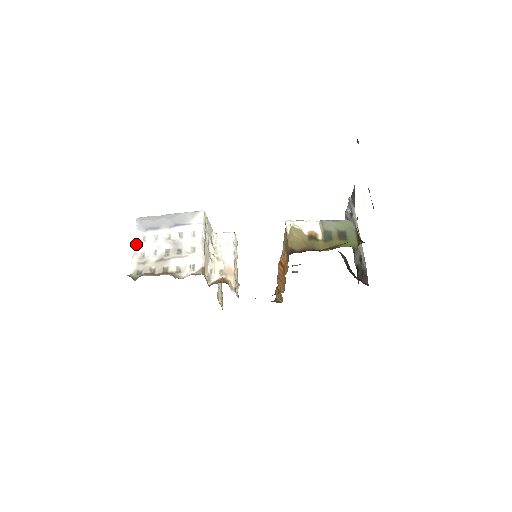
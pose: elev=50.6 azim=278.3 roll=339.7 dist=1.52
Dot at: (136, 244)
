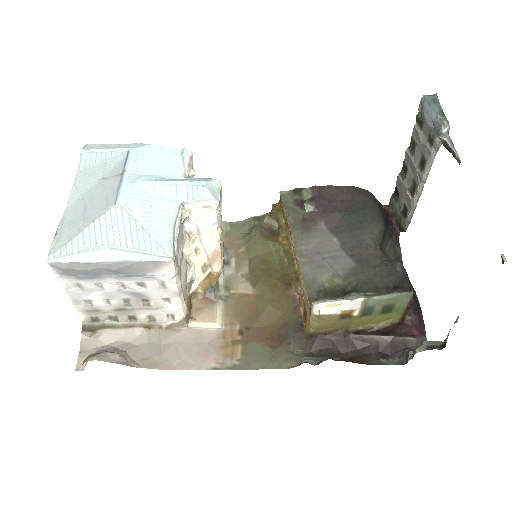
Dot at: (70, 293)
